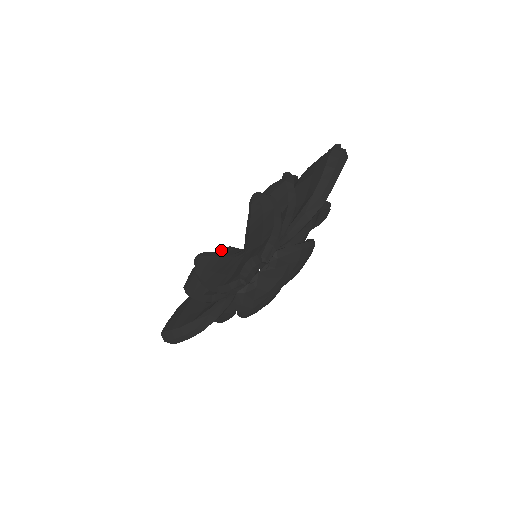
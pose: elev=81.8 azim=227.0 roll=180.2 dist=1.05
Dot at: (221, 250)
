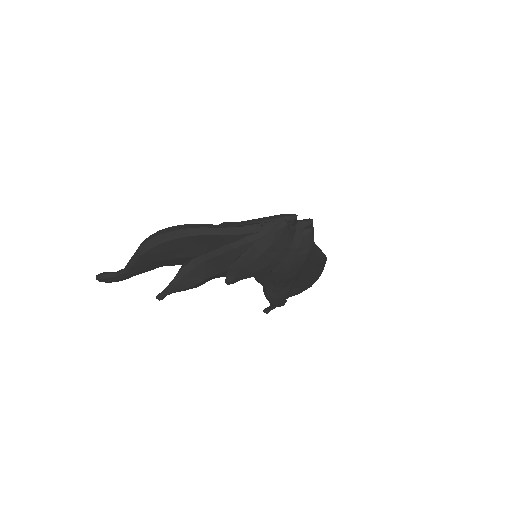
Dot at: occluded
